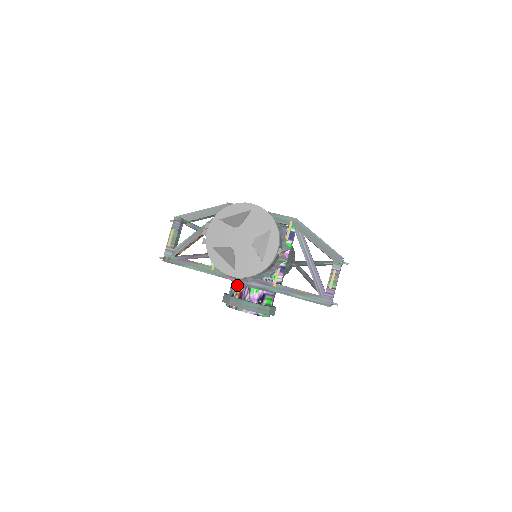
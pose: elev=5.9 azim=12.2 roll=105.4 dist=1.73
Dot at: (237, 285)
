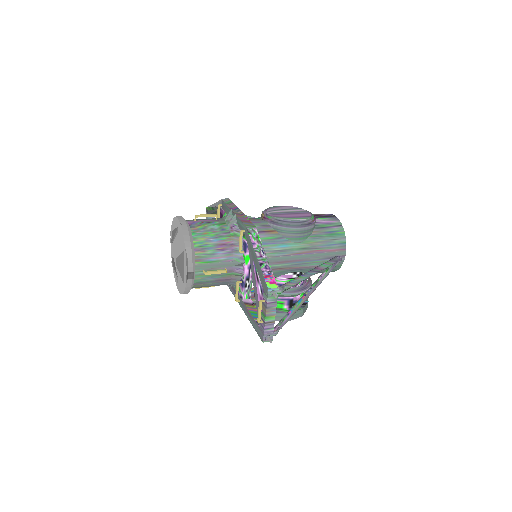
Dot at: occluded
